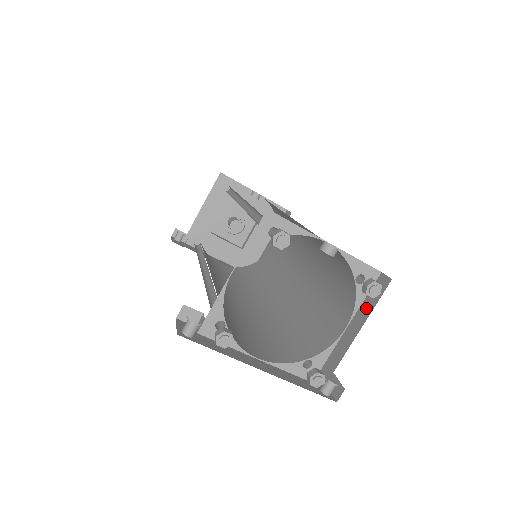
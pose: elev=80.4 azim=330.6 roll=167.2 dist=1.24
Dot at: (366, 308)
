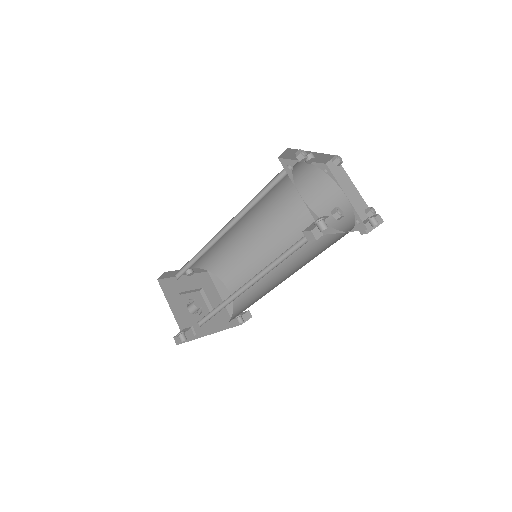
Dot at: (342, 177)
